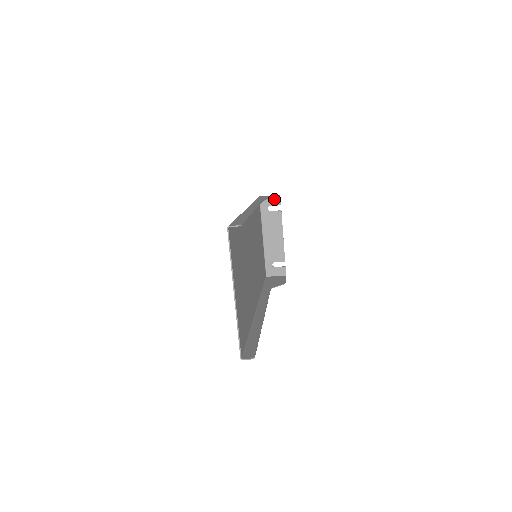
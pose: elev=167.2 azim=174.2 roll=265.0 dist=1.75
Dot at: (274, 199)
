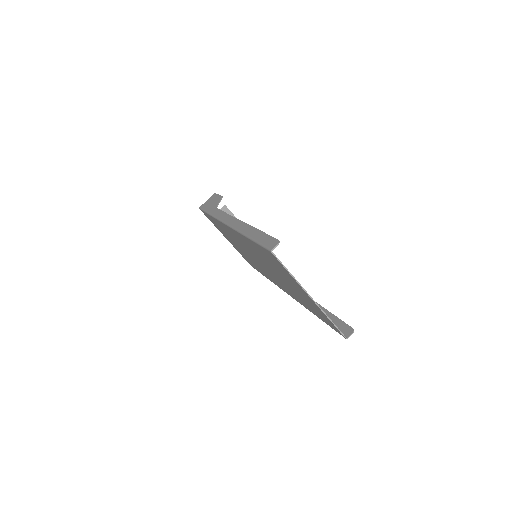
Dot at: occluded
